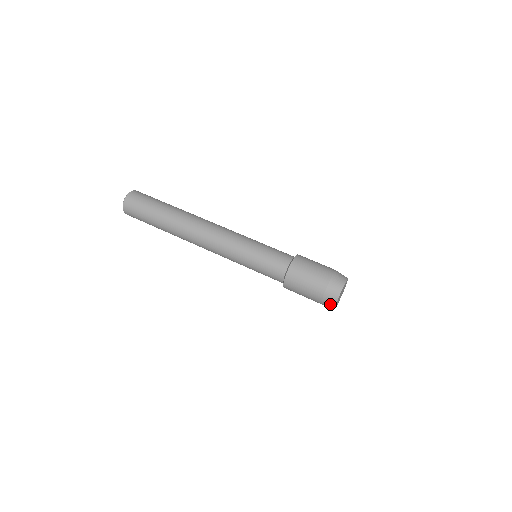
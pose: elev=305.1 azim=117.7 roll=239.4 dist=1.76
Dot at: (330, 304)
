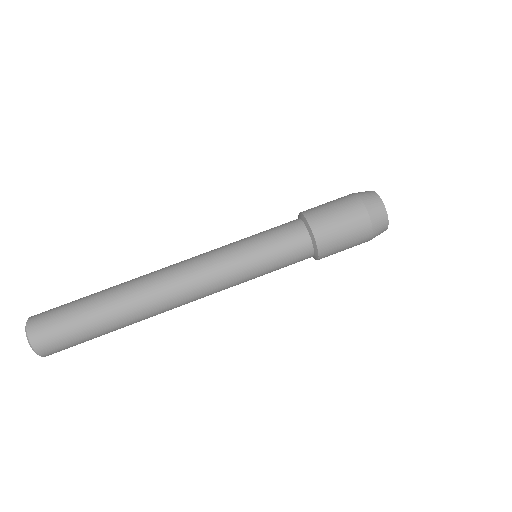
Dot at: (379, 234)
